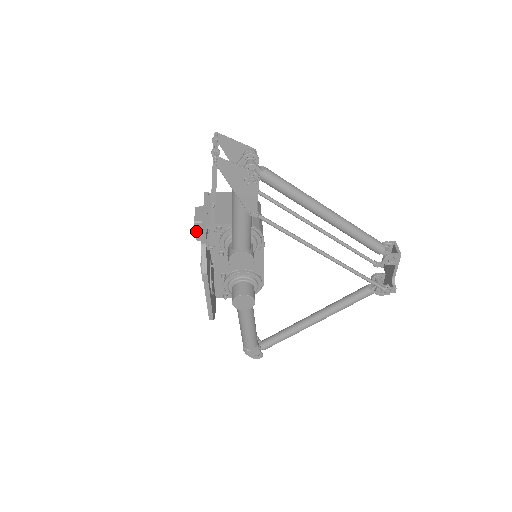
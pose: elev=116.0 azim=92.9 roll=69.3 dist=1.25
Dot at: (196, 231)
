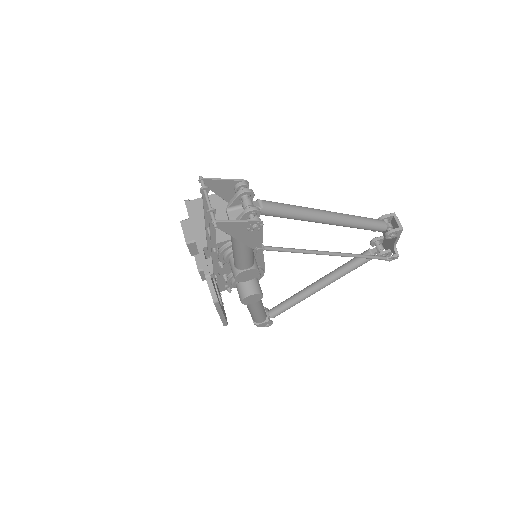
Dot at: (189, 249)
